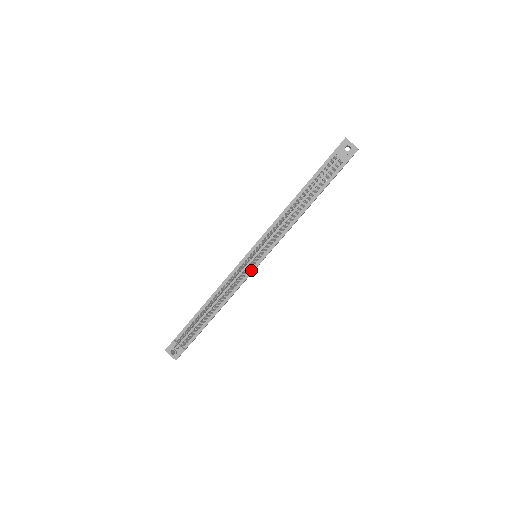
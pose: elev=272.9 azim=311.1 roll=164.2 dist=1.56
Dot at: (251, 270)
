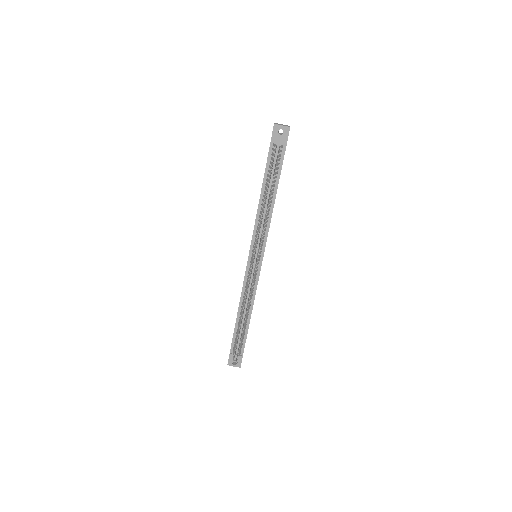
Dot at: (258, 270)
